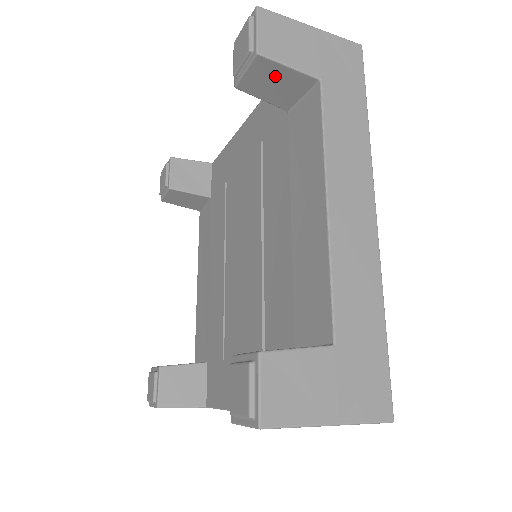
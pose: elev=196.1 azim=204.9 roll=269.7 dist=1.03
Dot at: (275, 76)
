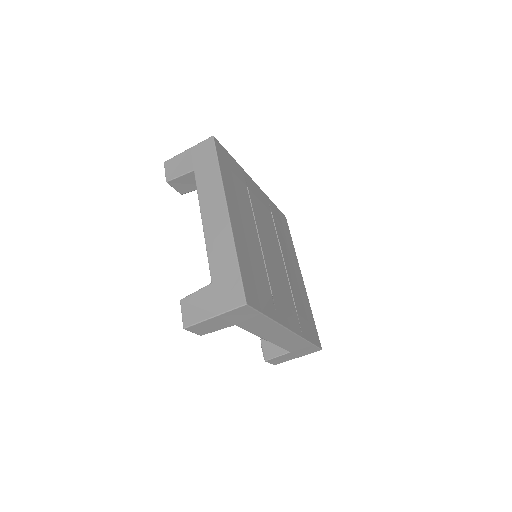
Dot at: (183, 182)
